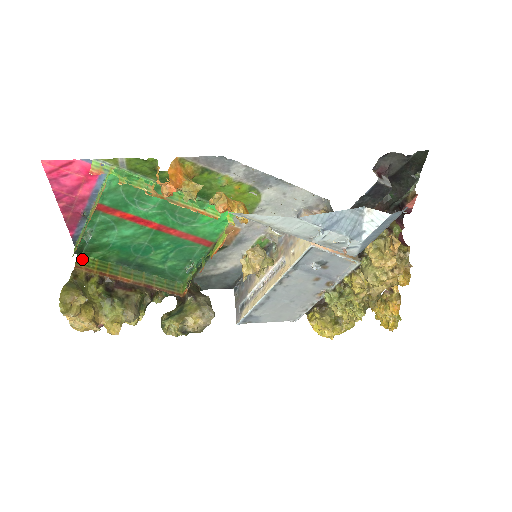
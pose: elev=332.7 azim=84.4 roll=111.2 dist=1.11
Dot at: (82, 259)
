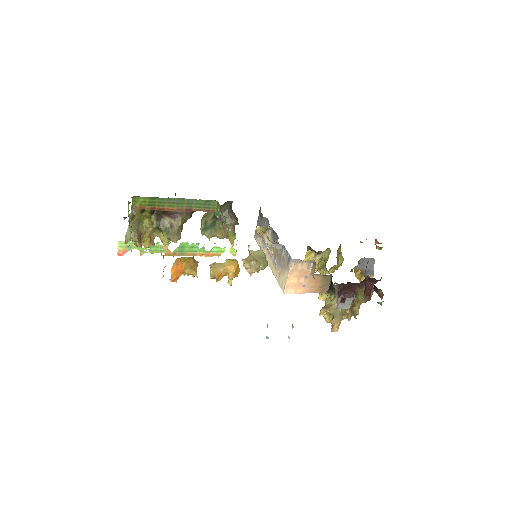
Dot at: (136, 200)
